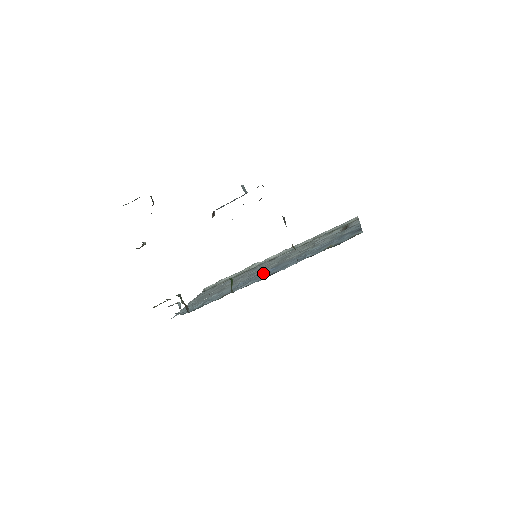
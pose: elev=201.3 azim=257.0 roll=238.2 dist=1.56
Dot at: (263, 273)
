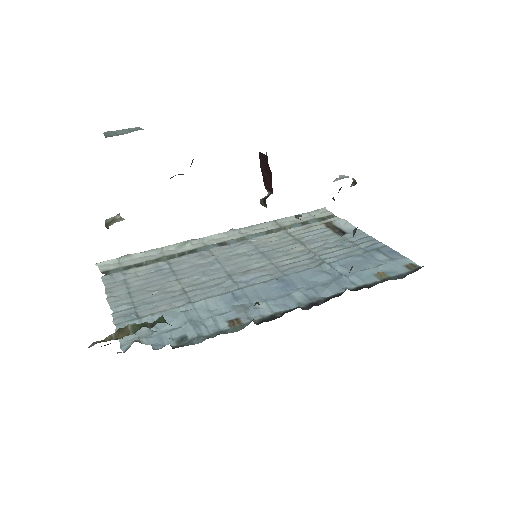
Dot at: (272, 287)
